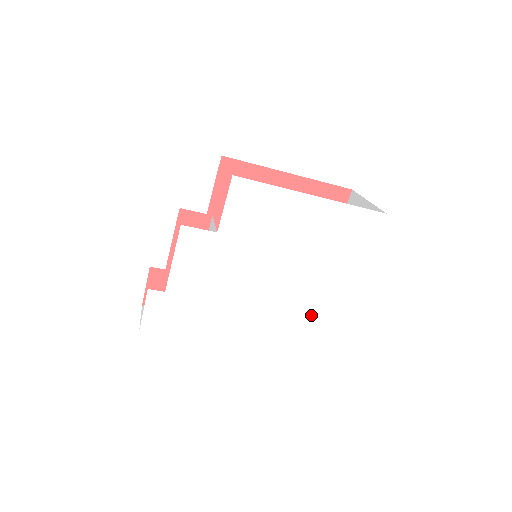
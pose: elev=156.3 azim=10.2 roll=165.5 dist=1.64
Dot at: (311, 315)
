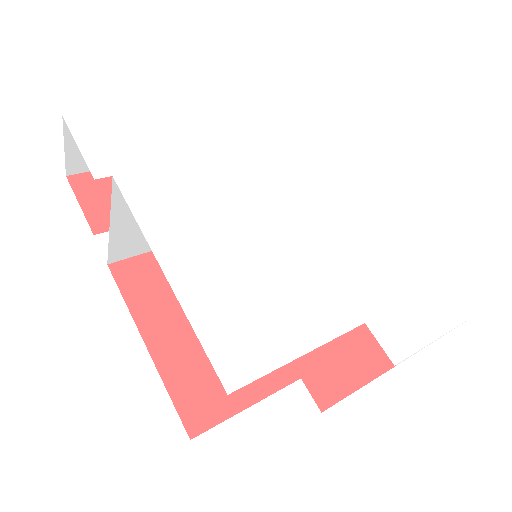
Dot at: (284, 336)
